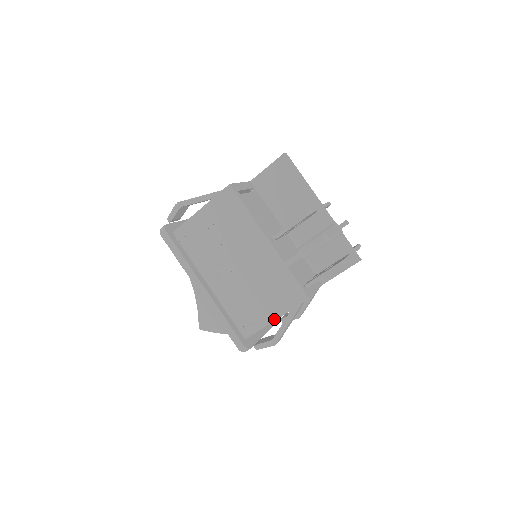
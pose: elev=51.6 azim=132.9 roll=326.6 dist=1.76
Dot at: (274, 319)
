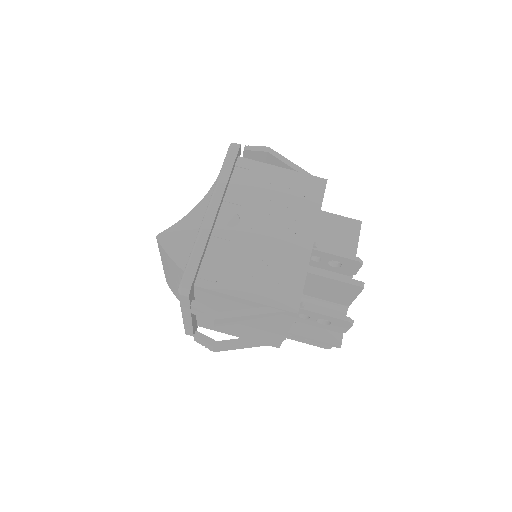
Dot at: (245, 297)
